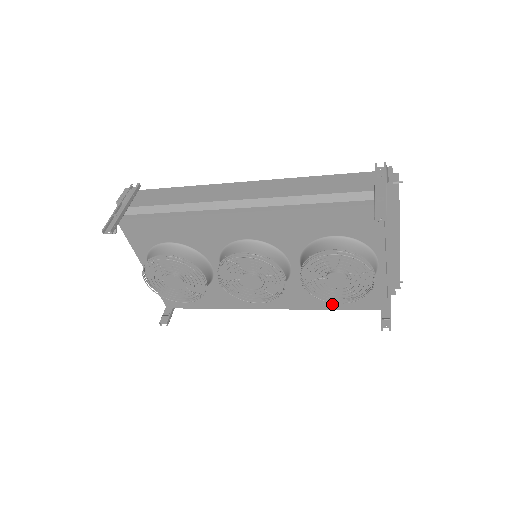
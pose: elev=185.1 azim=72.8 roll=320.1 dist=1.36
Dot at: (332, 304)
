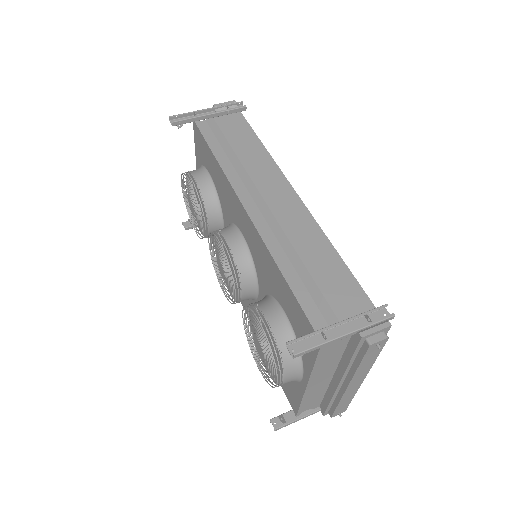
Dot at: occluded
